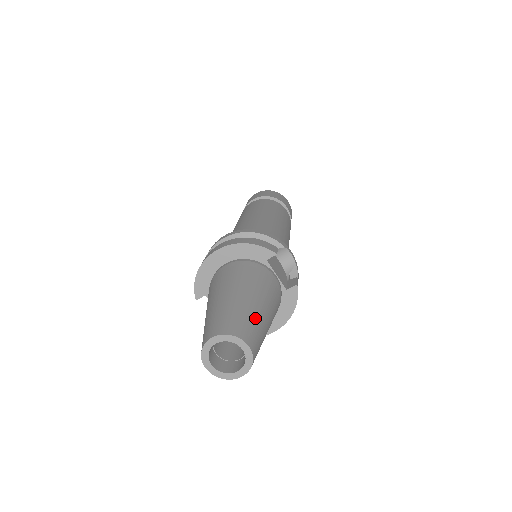
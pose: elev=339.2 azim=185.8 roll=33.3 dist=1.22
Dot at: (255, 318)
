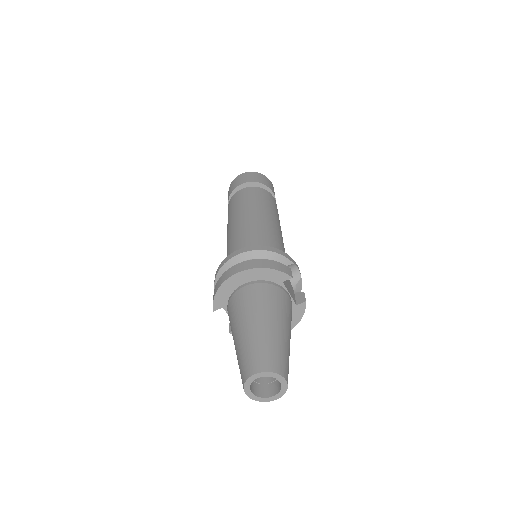
Dot at: (285, 349)
